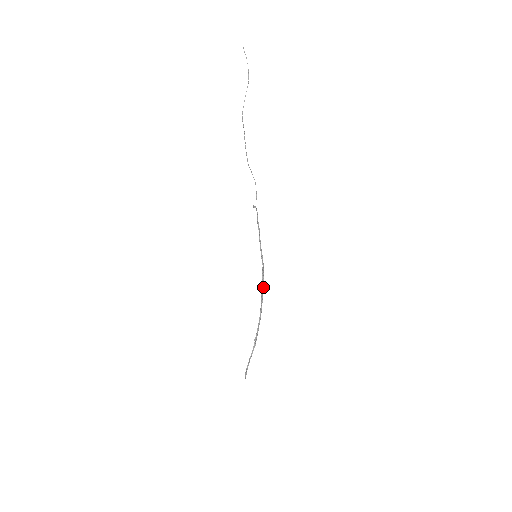
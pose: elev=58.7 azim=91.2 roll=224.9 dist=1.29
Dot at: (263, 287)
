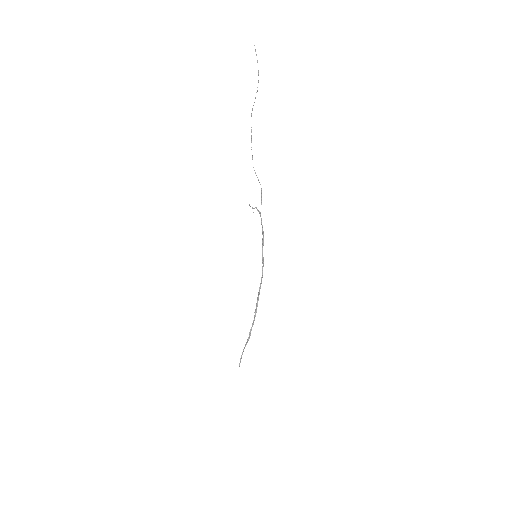
Dot at: occluded
